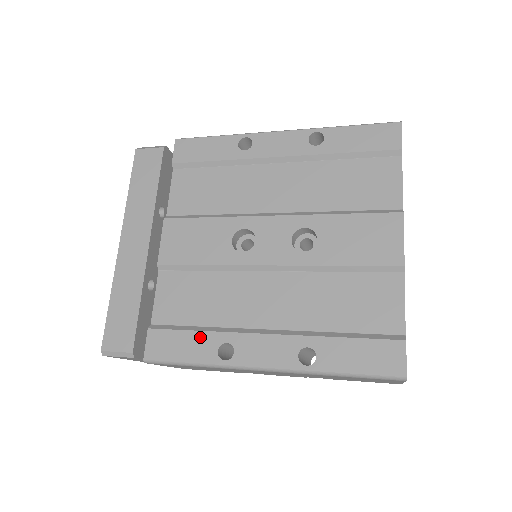
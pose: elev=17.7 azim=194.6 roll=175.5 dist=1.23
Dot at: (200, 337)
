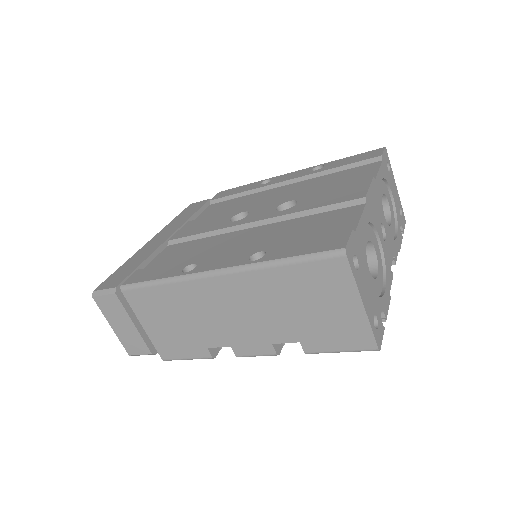
Dot at: (174, 265)
